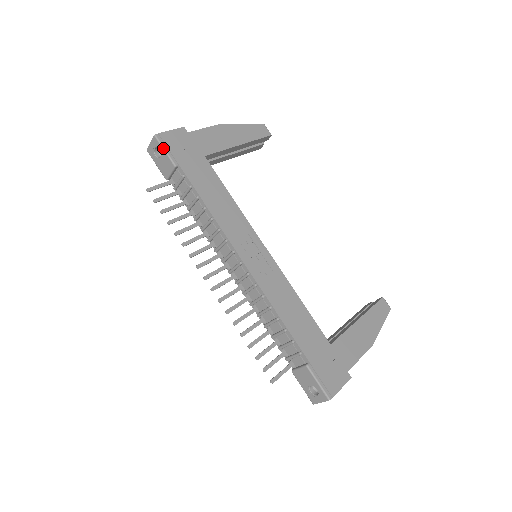
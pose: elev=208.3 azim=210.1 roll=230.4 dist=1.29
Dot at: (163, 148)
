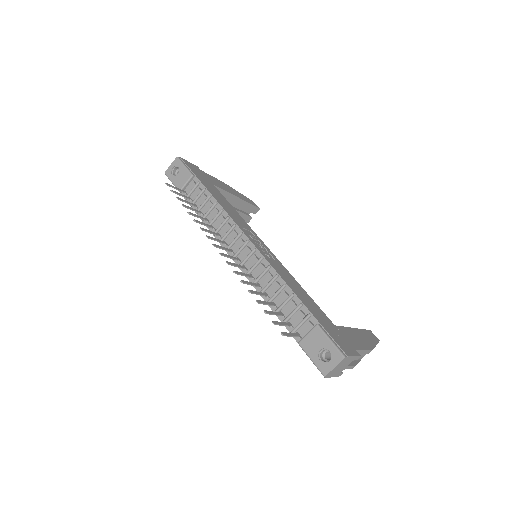
Dot at: (183, 164)
